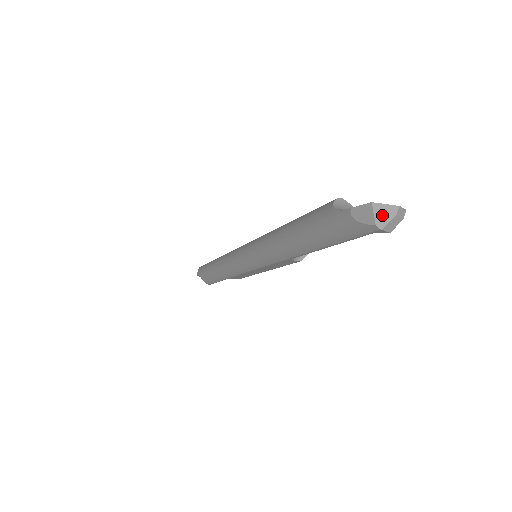
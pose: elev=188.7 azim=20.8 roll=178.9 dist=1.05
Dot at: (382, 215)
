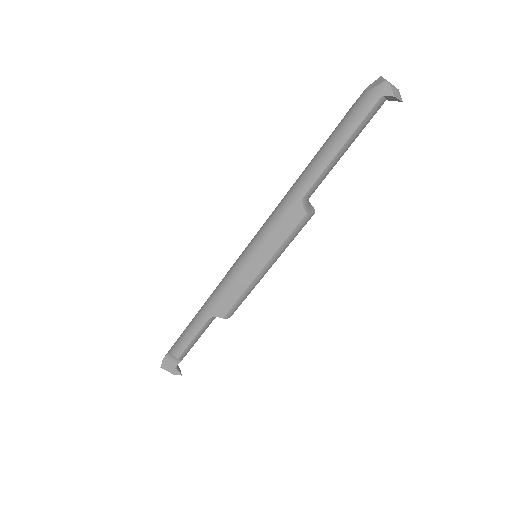
Dot at: (388, 82)
